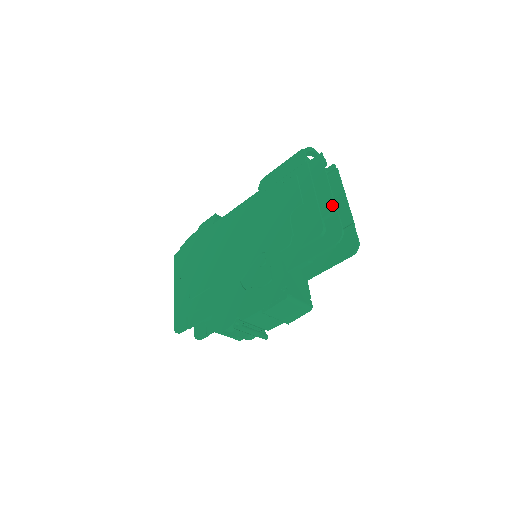
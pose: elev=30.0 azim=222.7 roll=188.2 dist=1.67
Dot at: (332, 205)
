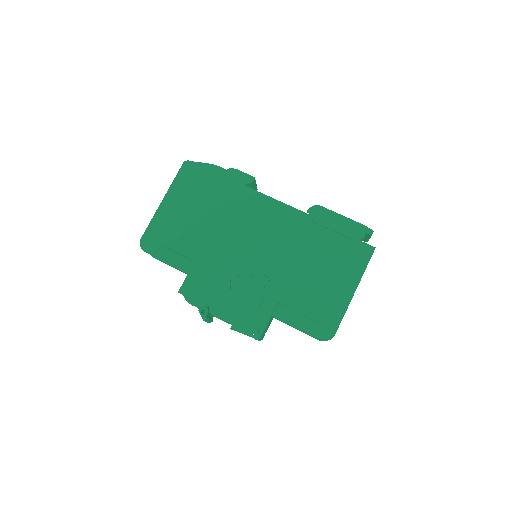
Dot at: (345, 308)
